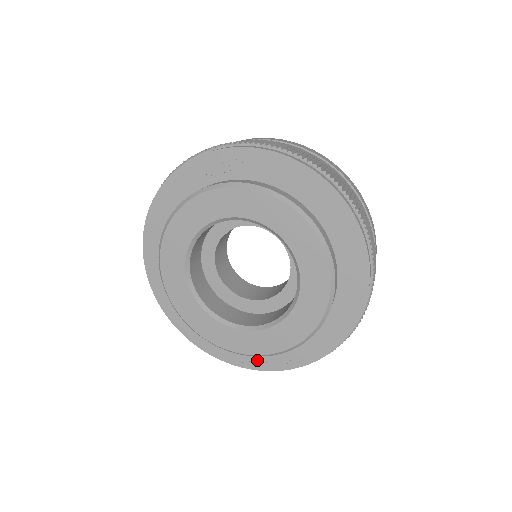
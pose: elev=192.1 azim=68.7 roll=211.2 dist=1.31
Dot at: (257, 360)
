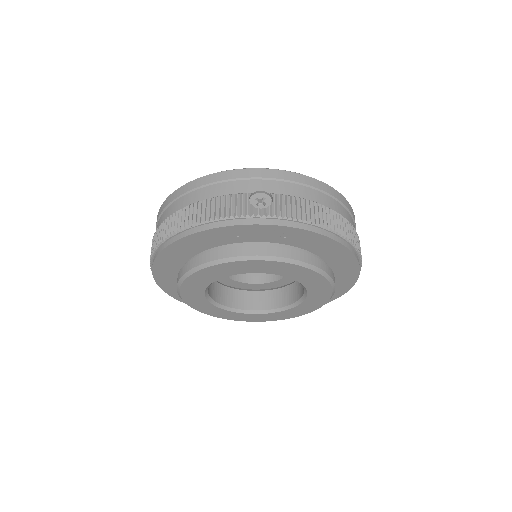
Dot at: occluded
